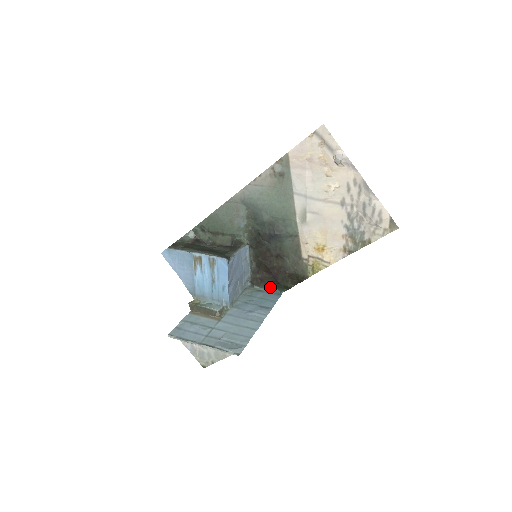
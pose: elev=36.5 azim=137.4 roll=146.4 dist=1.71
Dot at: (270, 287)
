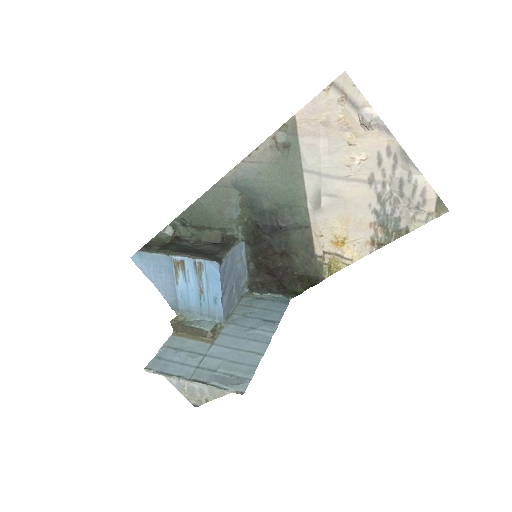
Dot at: (274, 293)
